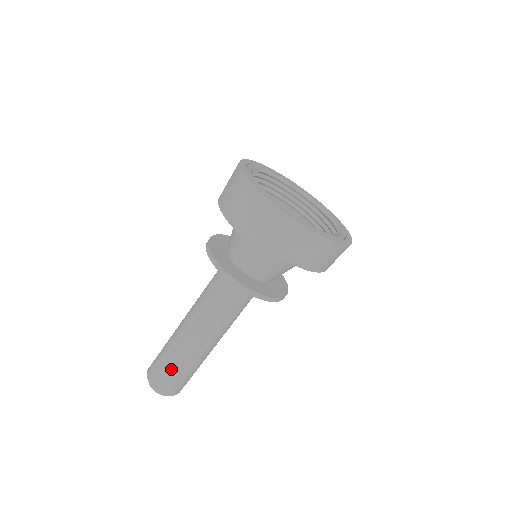
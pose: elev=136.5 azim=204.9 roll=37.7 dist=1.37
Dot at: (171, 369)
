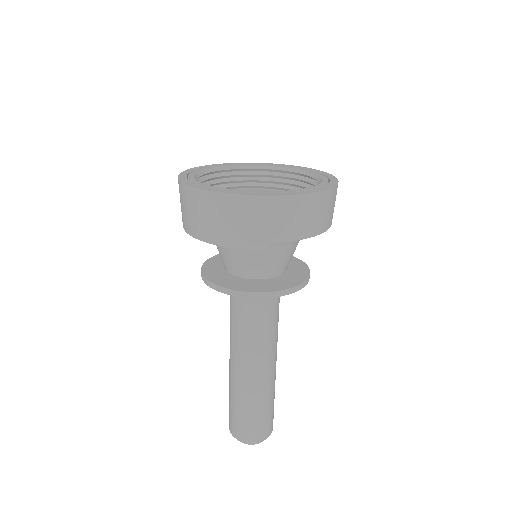
Dot at: (253, 415)
